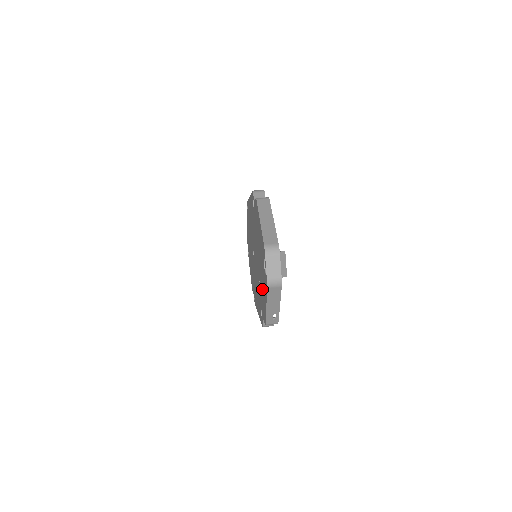
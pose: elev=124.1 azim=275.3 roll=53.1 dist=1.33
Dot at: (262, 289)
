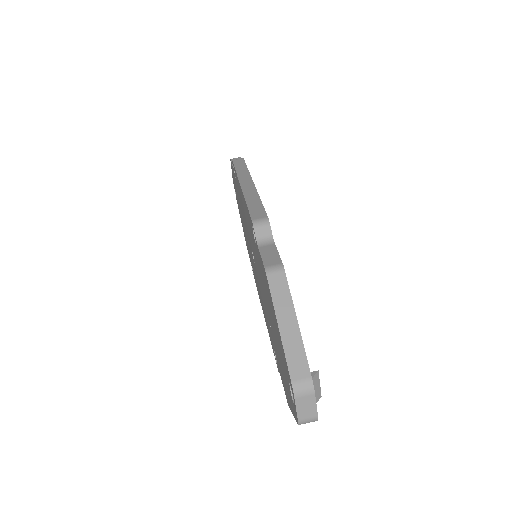
Dot at: (280, 365)
